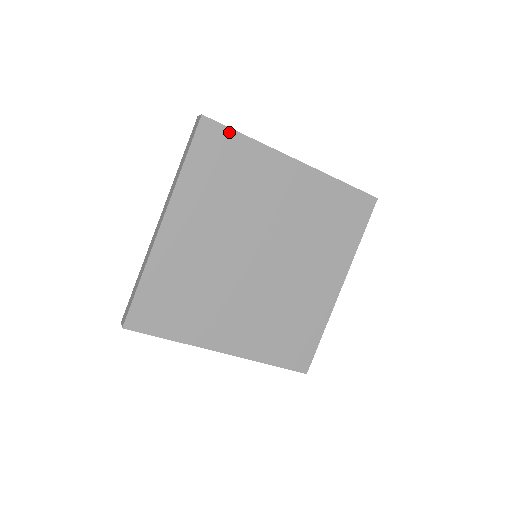
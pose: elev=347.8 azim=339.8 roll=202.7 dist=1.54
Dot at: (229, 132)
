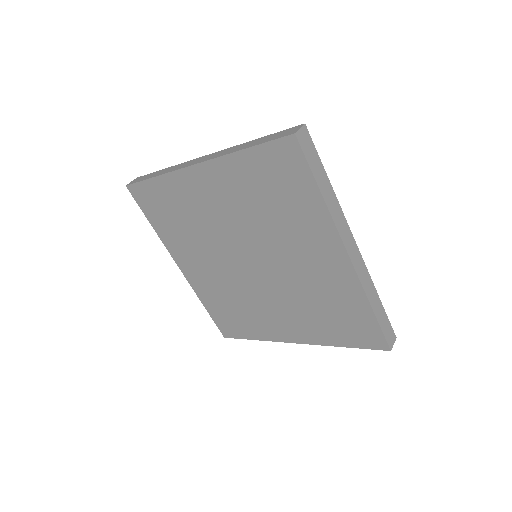
Dot at: (145, 184)
